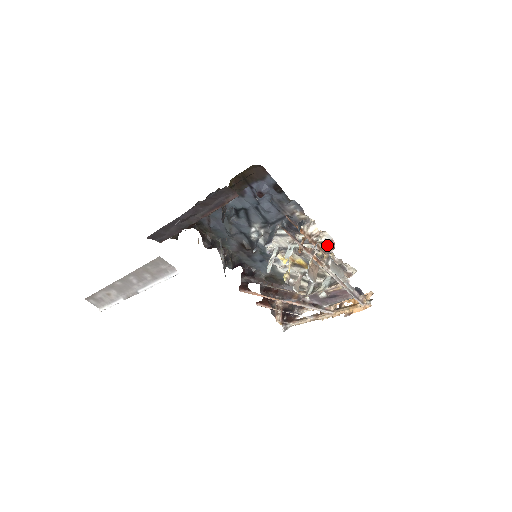
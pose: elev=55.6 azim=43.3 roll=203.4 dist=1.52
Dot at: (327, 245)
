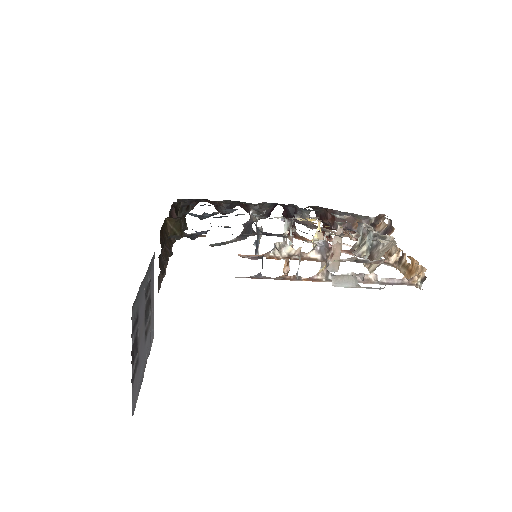
Dot at: (323, 250)
